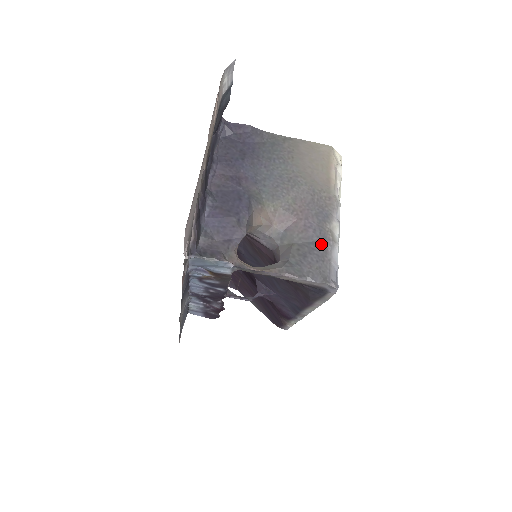
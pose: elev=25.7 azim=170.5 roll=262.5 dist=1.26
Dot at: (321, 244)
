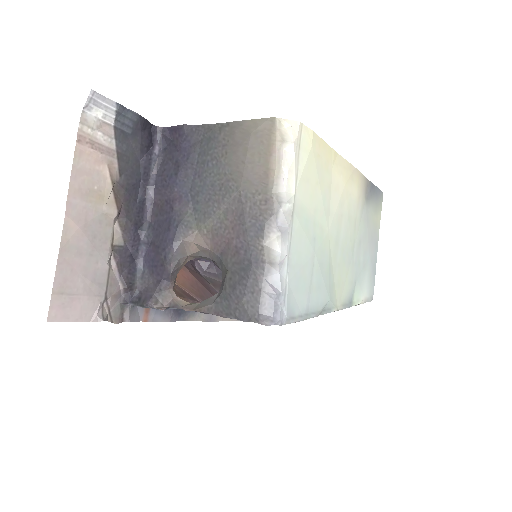
Dot at: (251, 270)
